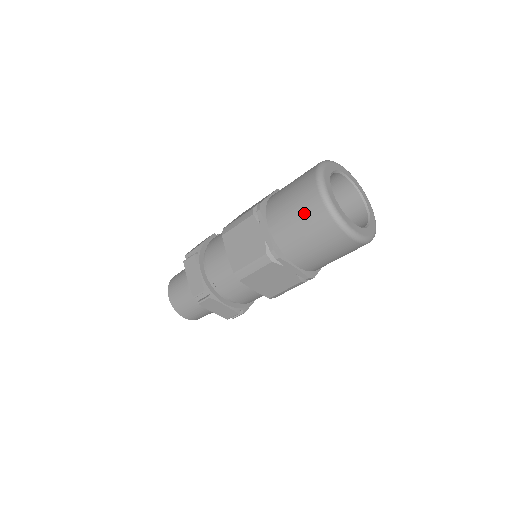
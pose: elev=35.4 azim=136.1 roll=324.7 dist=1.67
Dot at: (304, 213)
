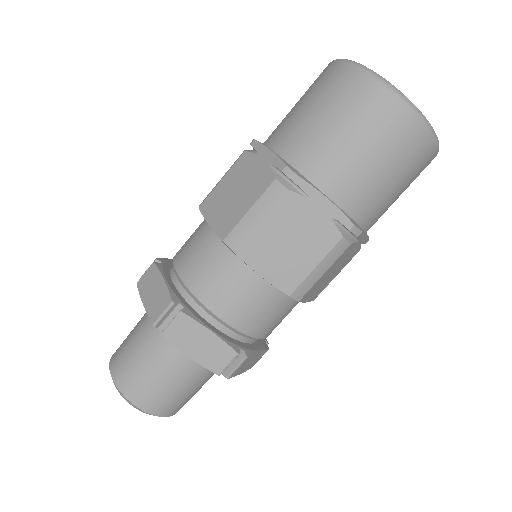
Dot at: occluded
